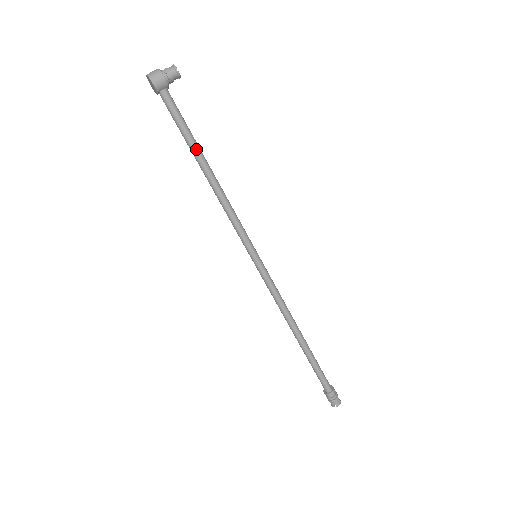
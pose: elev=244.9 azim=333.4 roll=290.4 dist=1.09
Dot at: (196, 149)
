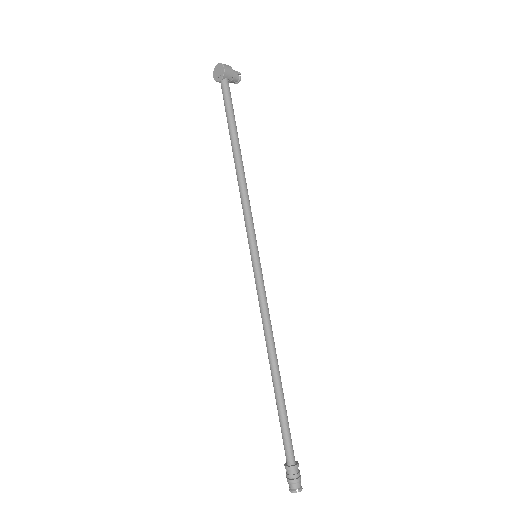
Dot at: (236, 134)
